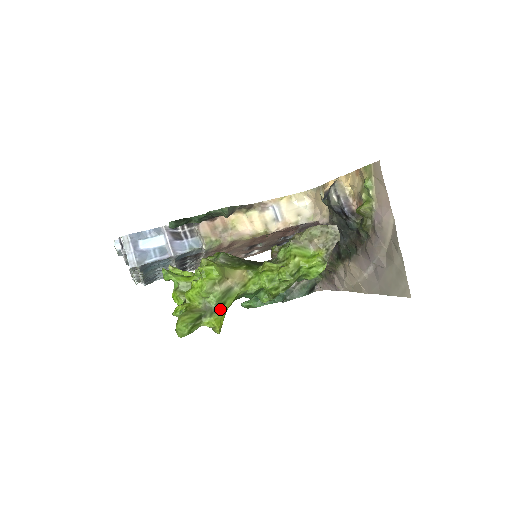
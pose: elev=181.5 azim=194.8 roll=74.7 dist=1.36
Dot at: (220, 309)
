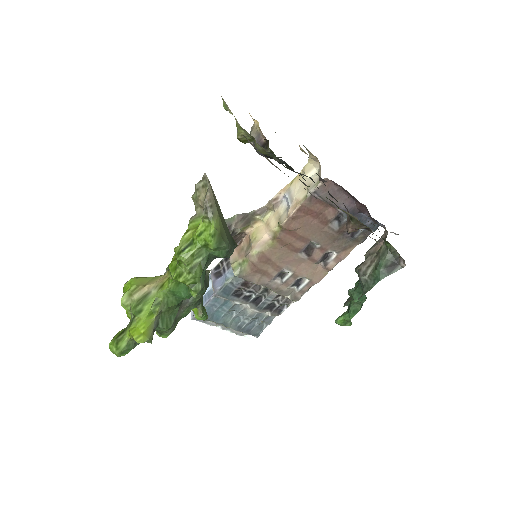
Dot at: (138, 317)
